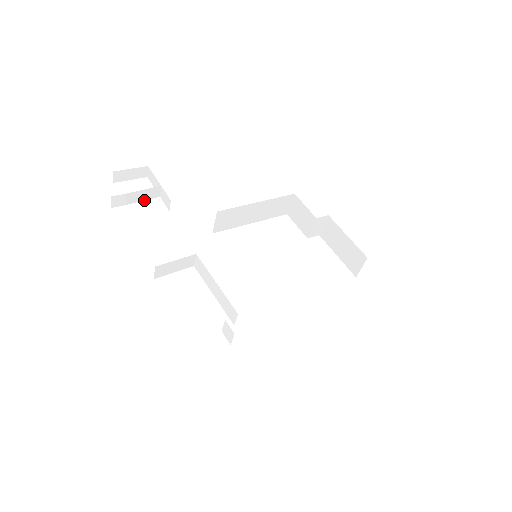
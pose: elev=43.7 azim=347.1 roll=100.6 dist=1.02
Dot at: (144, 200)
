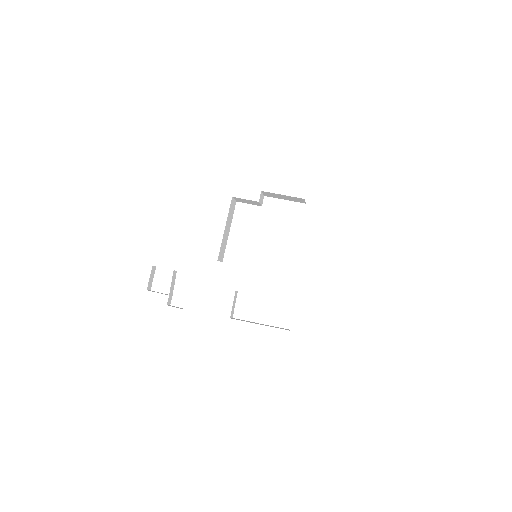
Dot at: (174, 282)
